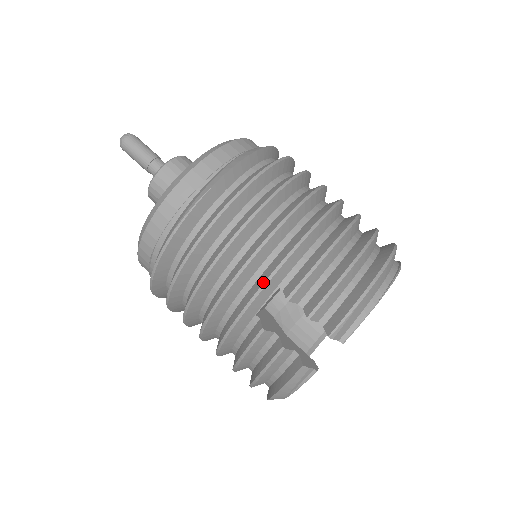
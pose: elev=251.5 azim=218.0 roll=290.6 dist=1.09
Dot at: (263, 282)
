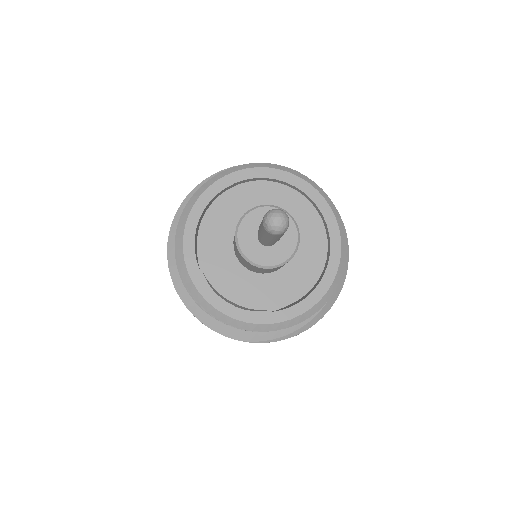
Dot at: occluded
